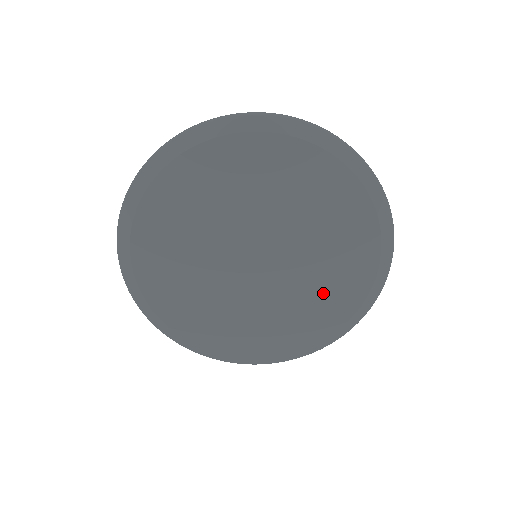
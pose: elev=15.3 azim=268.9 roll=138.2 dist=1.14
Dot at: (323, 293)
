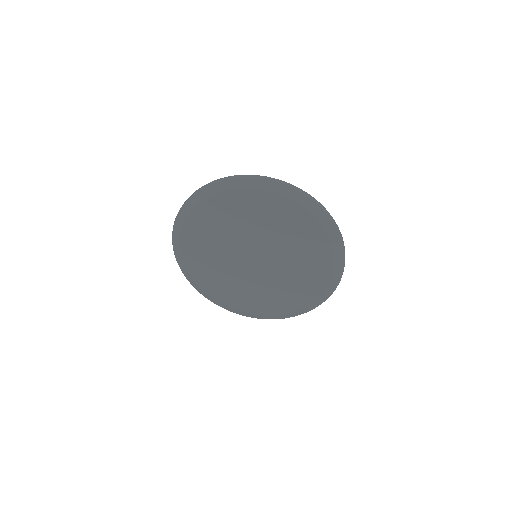
Dot at: (305, 272)
